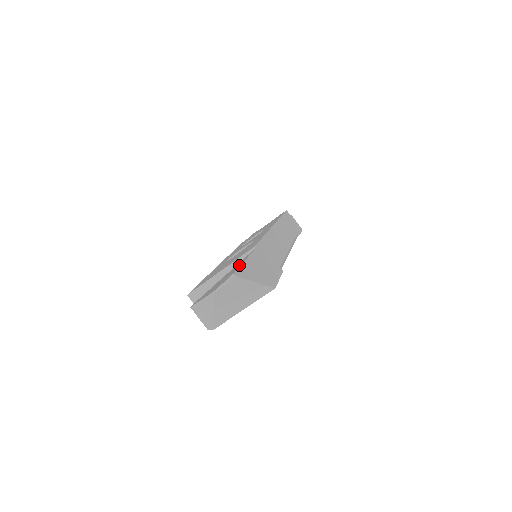
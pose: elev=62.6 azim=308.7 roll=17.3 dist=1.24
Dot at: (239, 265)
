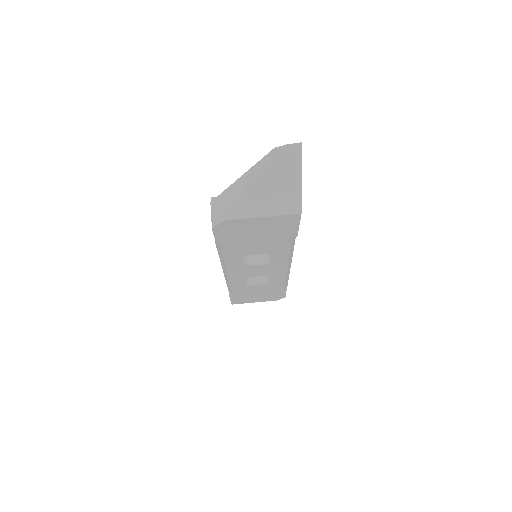
Dot at: occluded
